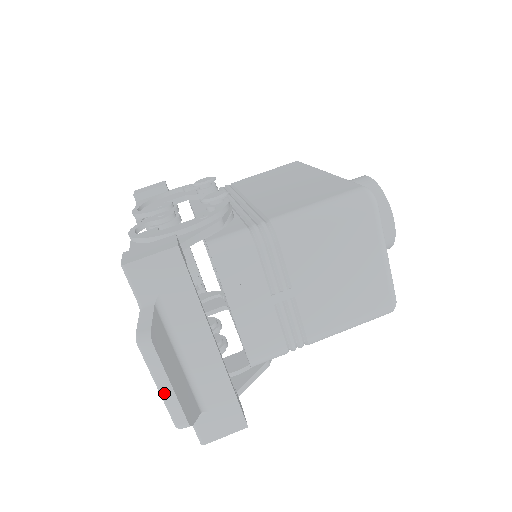
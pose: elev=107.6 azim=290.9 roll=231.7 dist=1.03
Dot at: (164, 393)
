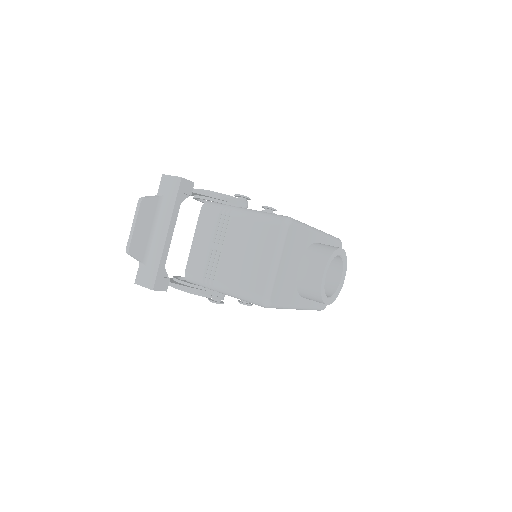
Dot at: (132, 229)
